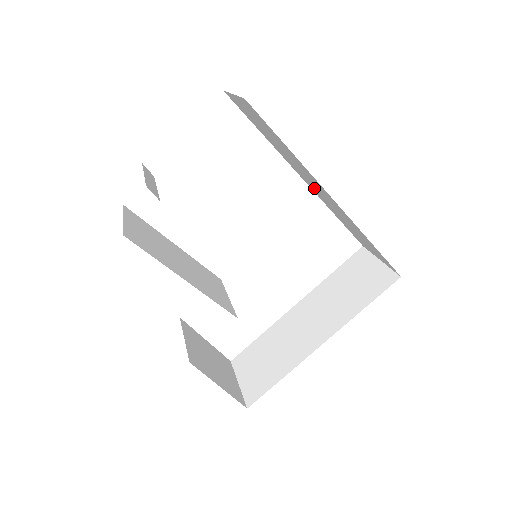
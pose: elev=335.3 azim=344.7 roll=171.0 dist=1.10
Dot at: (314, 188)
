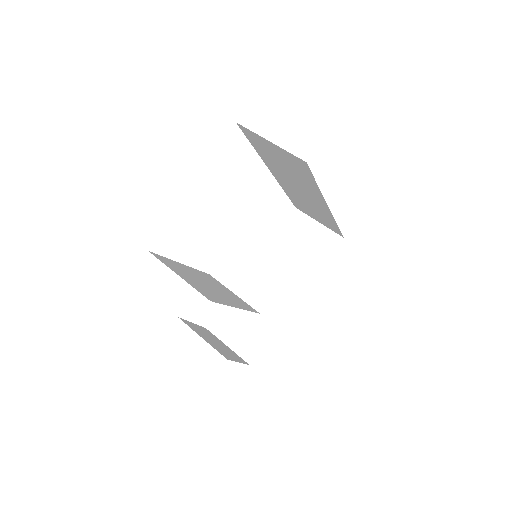
Dot at: (290, 186)
